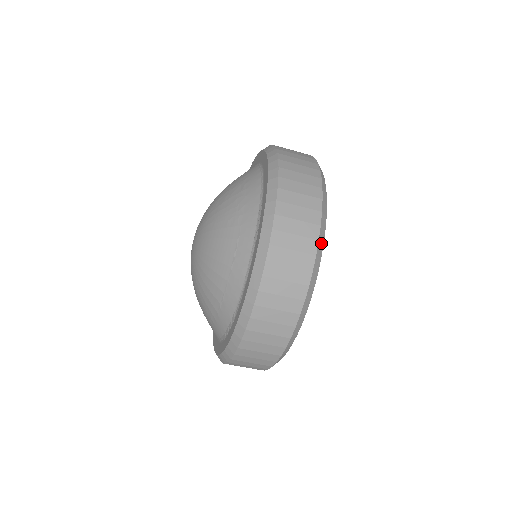
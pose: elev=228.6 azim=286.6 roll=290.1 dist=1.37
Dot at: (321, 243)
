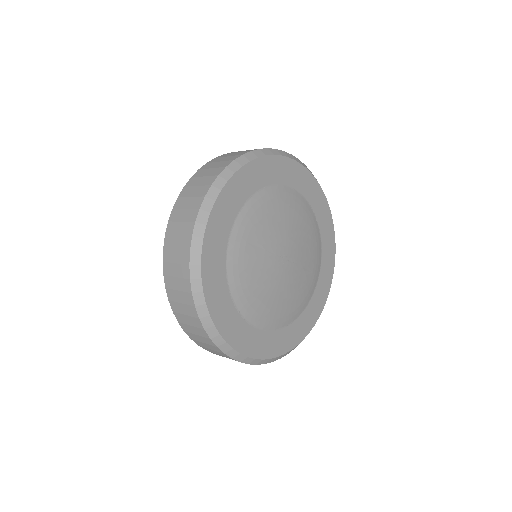
Dot at: (216, 337)
